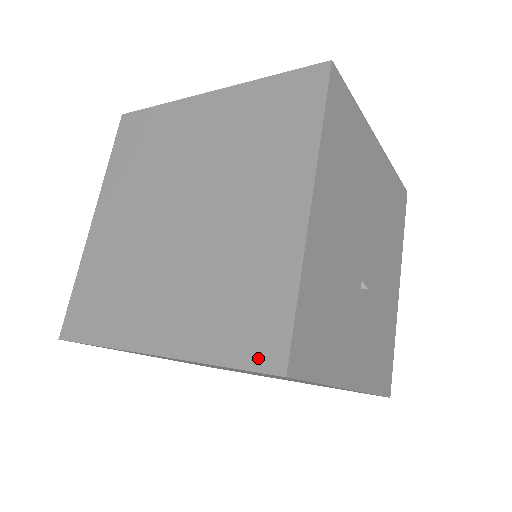
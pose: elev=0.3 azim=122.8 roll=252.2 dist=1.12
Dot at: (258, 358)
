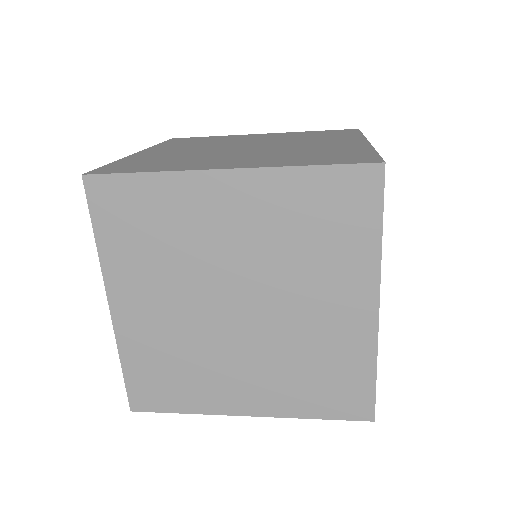
Dot at: (350, 413)
